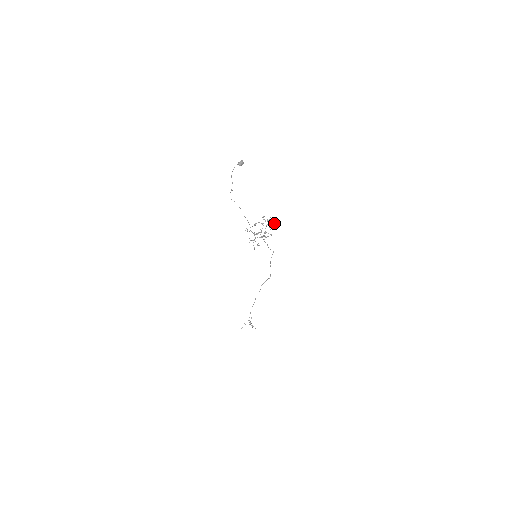
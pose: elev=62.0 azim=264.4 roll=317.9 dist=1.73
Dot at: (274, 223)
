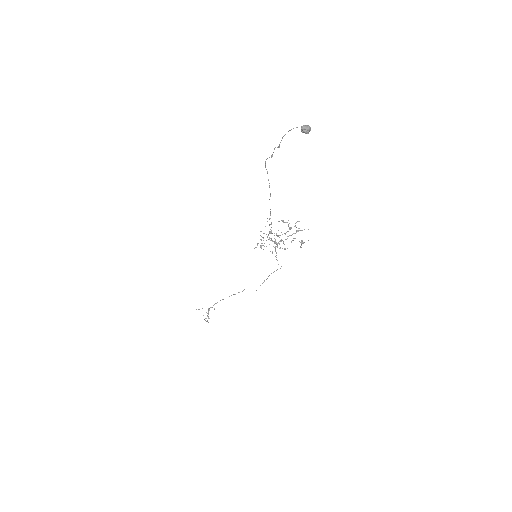
Dot at: occluded
